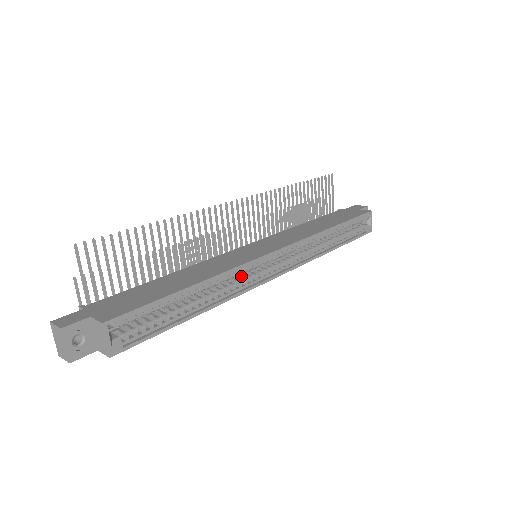
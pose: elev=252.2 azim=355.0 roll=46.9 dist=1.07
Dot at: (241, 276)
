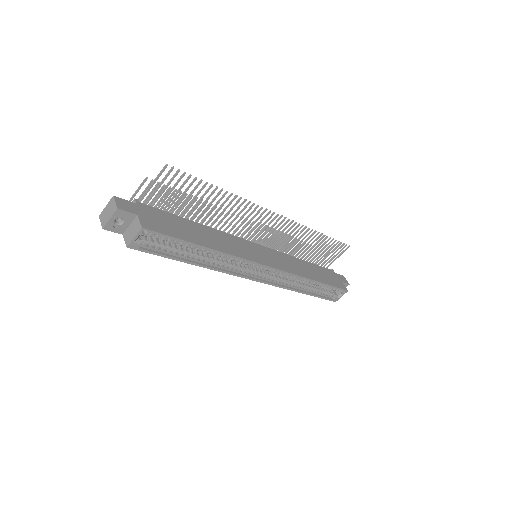
Dot at: occluded
